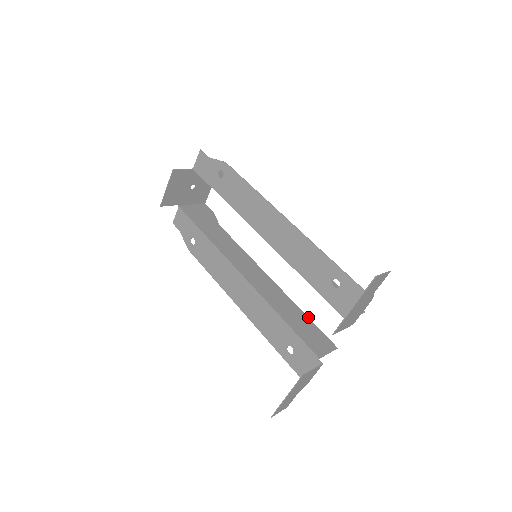
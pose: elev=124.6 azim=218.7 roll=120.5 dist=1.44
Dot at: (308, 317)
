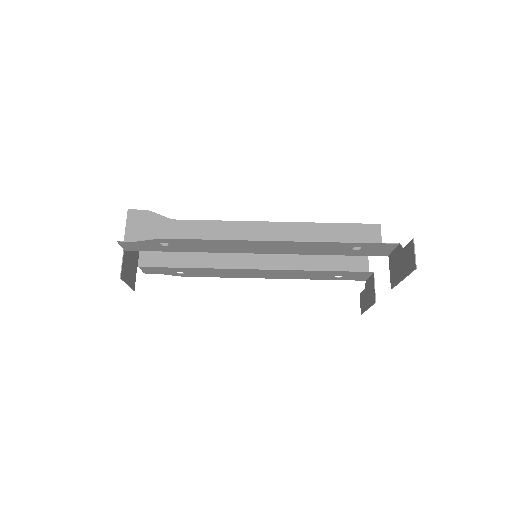
Dot at: occluded
